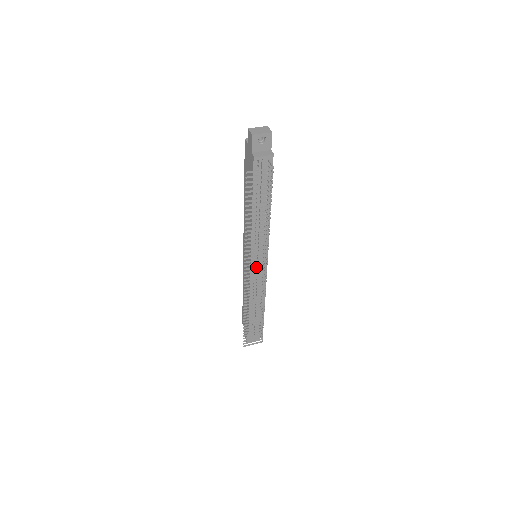
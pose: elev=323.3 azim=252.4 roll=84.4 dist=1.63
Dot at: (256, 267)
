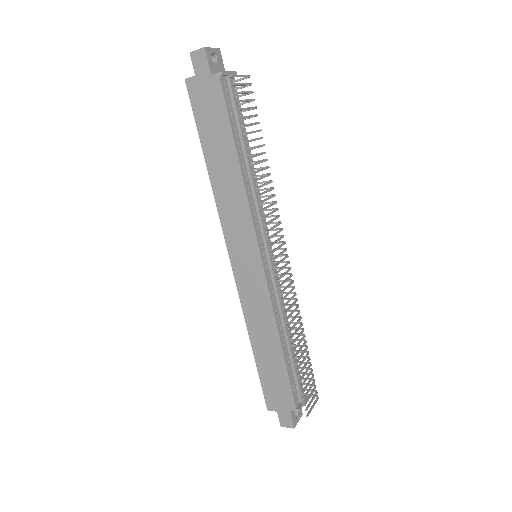
Dot at: (278, 247)
